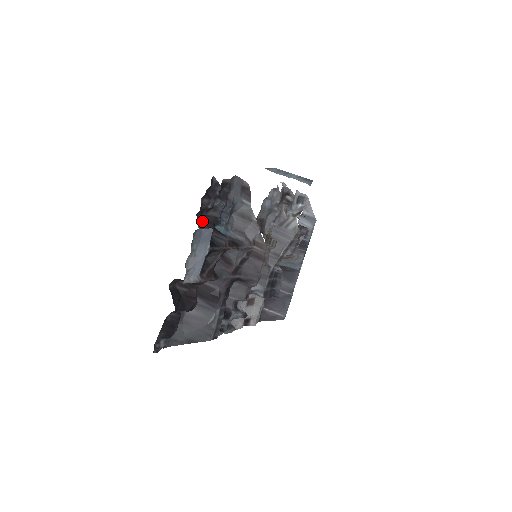
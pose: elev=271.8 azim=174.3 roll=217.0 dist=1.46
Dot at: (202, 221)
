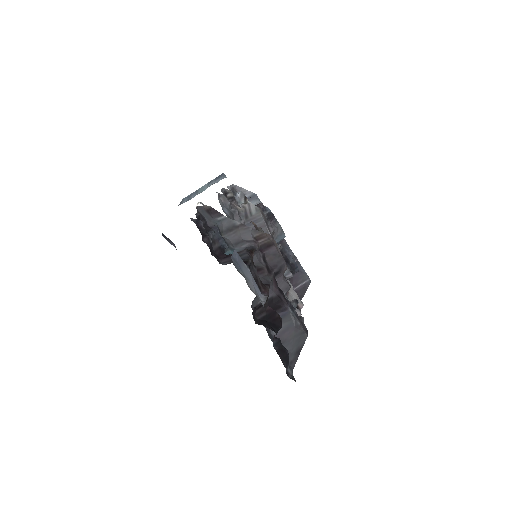
Dot at: (217, 258)
